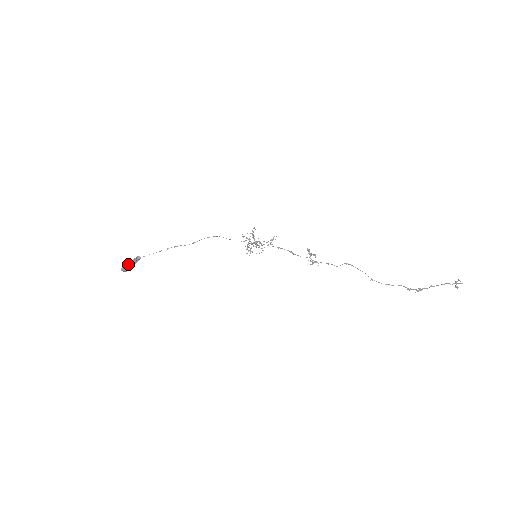
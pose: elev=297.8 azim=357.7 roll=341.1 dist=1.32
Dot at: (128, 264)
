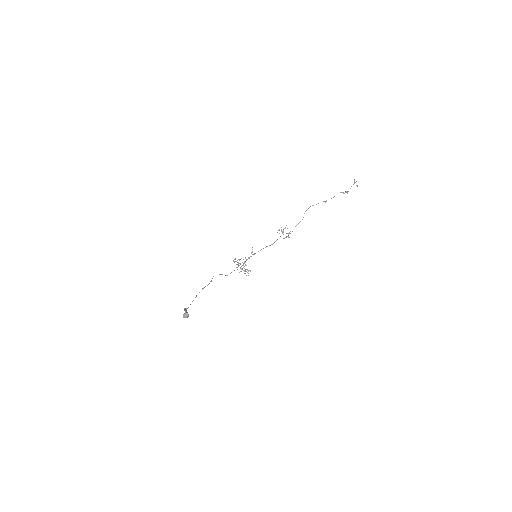
Dot at: (185, 311)
